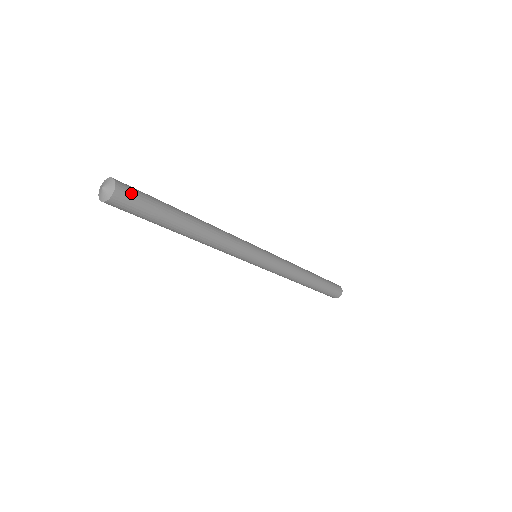
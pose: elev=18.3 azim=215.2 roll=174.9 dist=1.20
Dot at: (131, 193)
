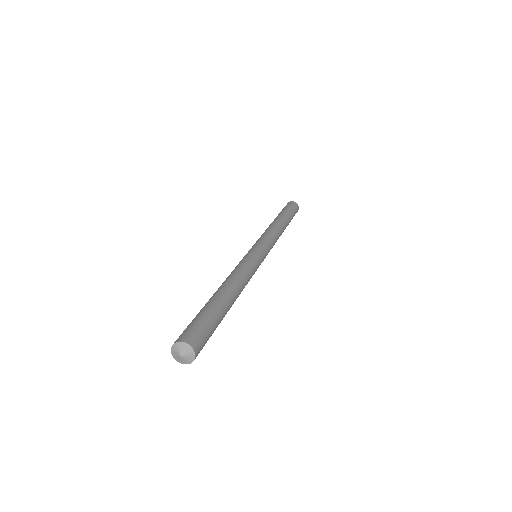
Dot at: (200, 337)
